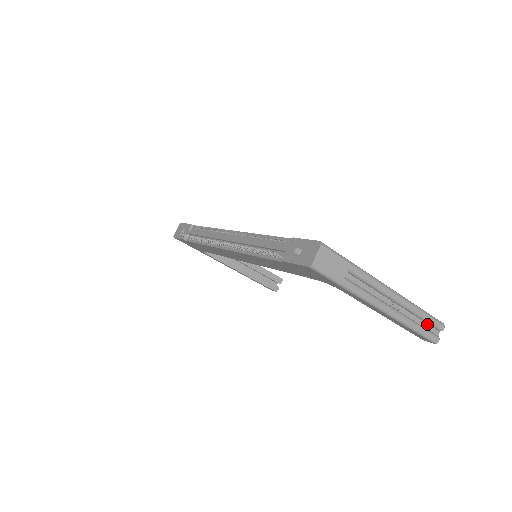
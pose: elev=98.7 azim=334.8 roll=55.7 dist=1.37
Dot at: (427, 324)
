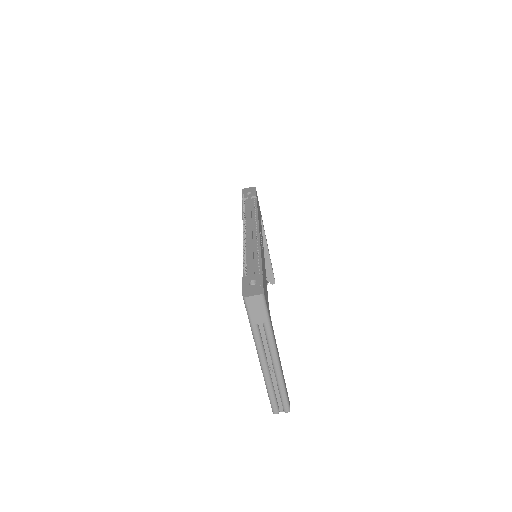
Dot at: (281, 399)
